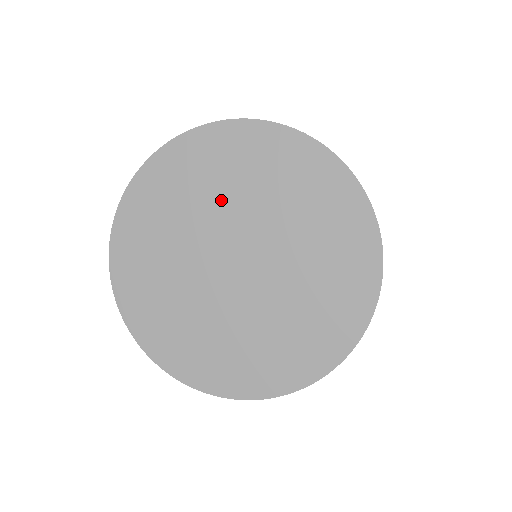
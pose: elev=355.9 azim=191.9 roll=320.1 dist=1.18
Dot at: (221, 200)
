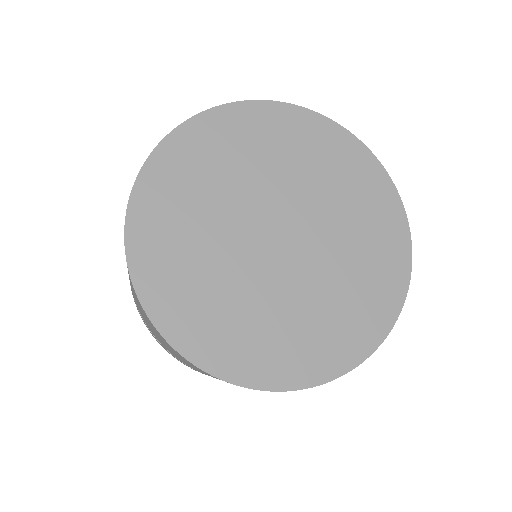
Dot at: (230, 189)
